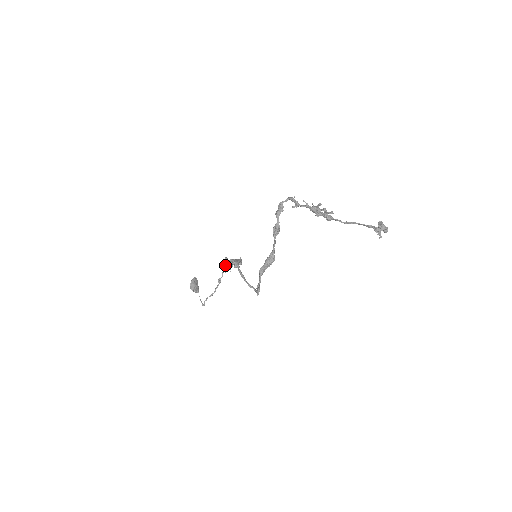
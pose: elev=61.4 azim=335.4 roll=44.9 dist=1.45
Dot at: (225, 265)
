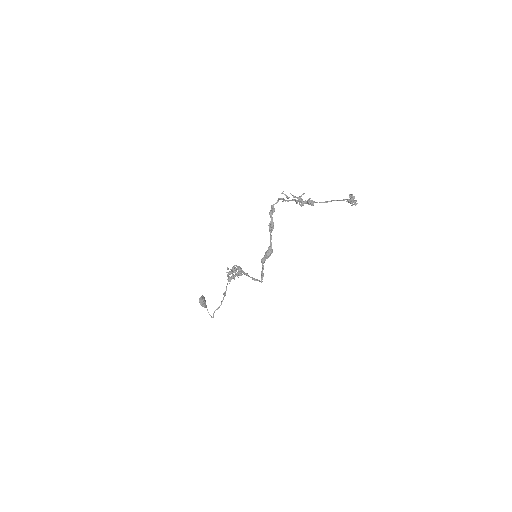
Dot at: (230, 272)
